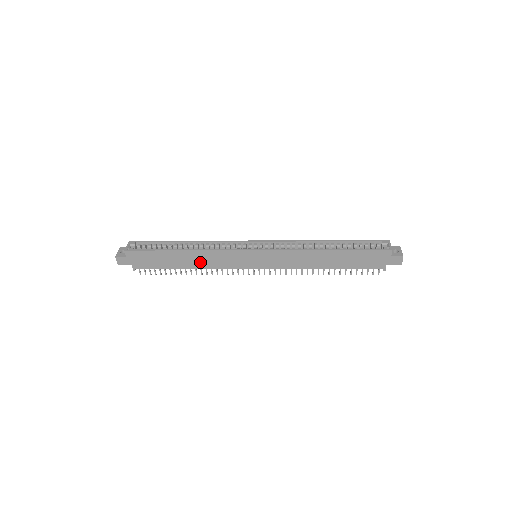
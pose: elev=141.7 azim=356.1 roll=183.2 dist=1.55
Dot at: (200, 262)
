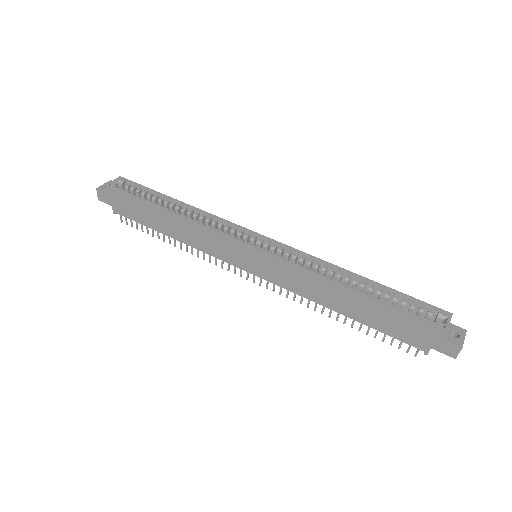
Dot at: (185, 235)
